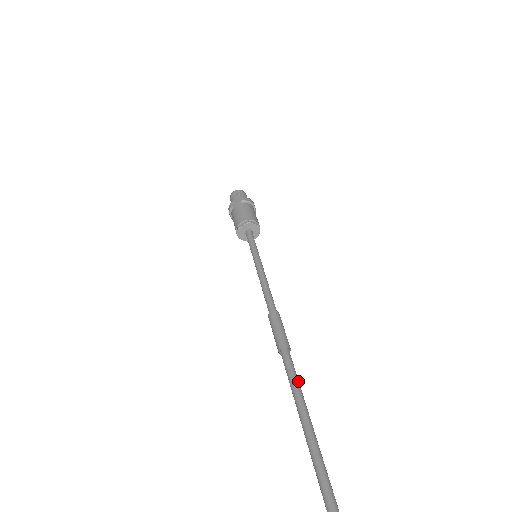
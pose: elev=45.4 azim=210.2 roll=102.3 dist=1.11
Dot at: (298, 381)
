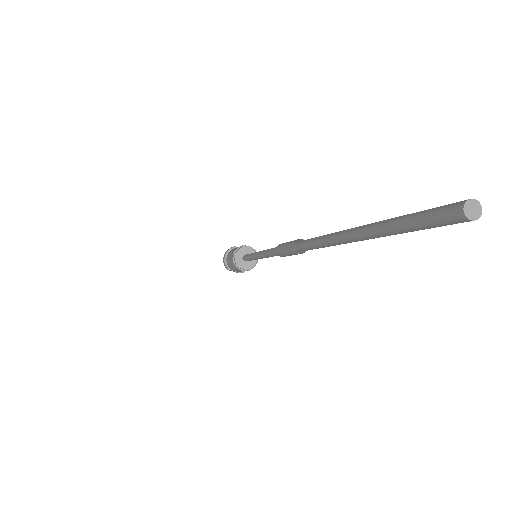
Dot at: occluded
